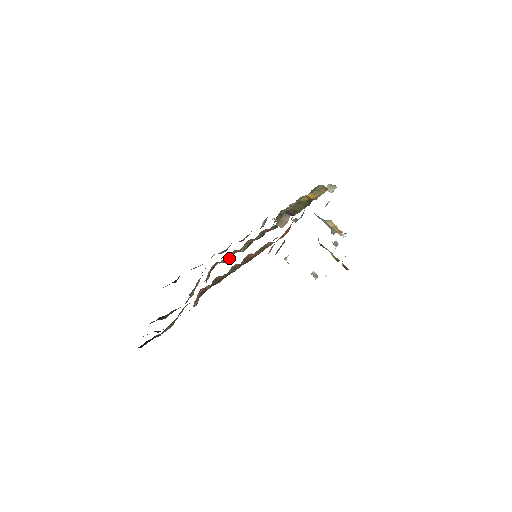
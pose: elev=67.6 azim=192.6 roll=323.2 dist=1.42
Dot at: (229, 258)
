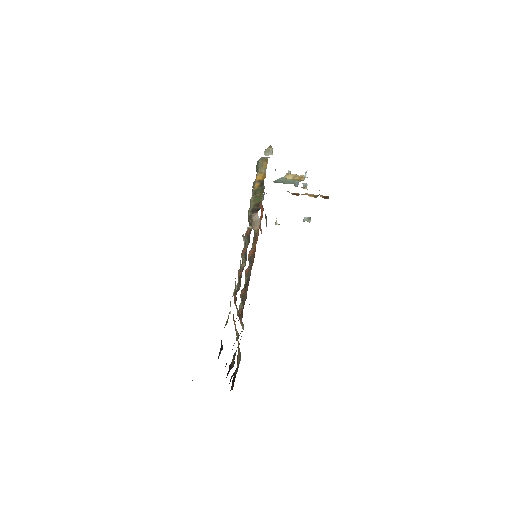
Dot at: (240, 283)
